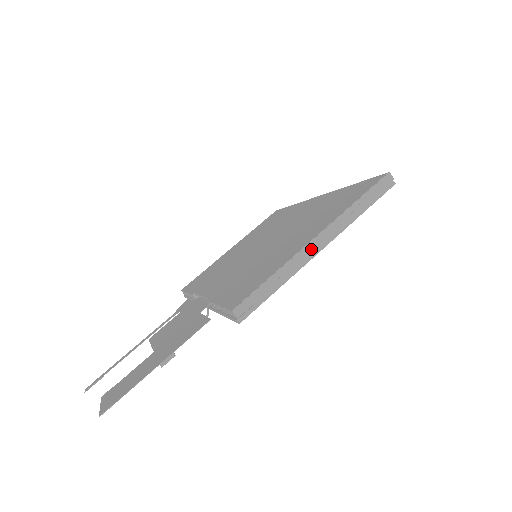
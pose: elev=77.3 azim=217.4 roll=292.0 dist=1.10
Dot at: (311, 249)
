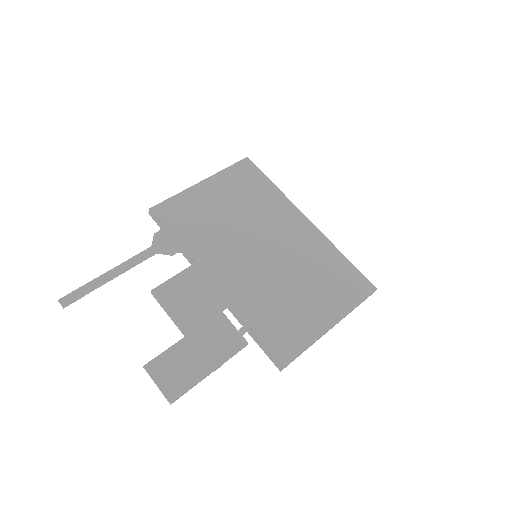
Dot at: occluded
